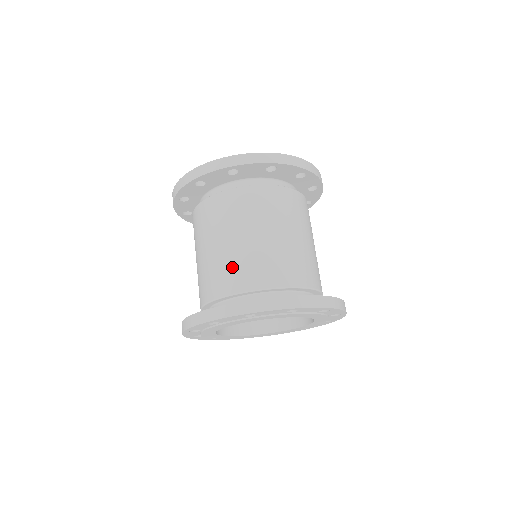
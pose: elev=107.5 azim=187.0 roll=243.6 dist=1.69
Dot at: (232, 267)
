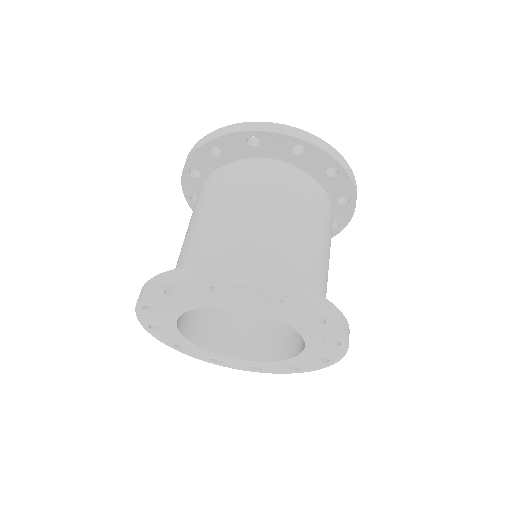
Dot at: (262, 240)
